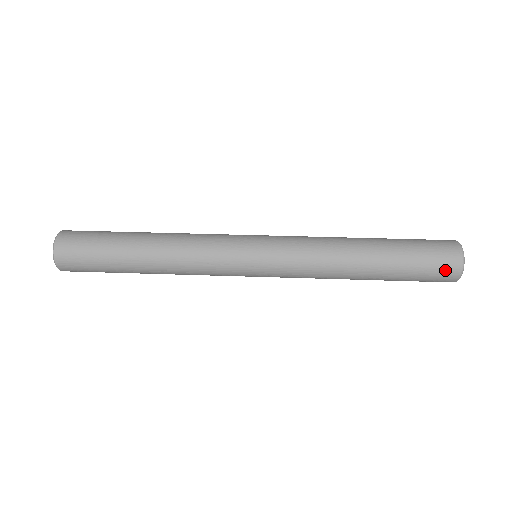
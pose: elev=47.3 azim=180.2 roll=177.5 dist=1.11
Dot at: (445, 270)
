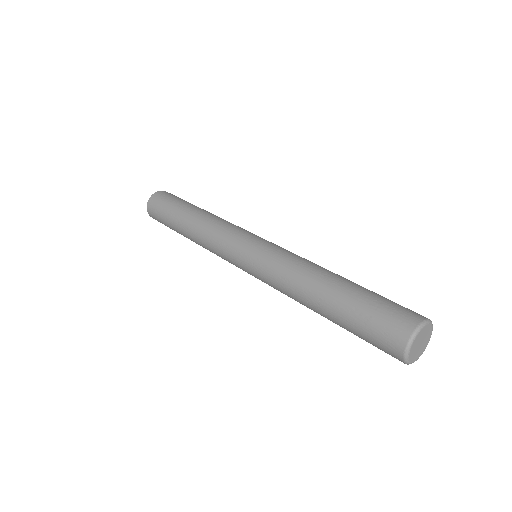
Dot at: (400, 318)
